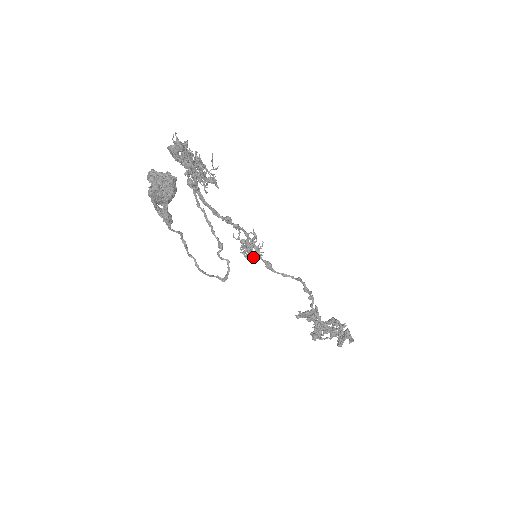
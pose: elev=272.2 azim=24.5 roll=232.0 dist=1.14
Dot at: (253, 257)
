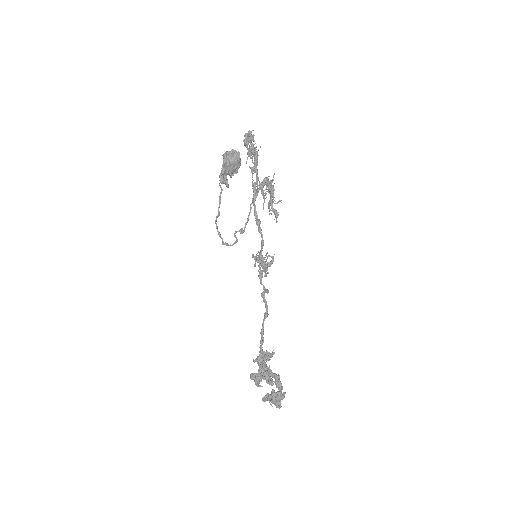
Dot at: (253, 254)
